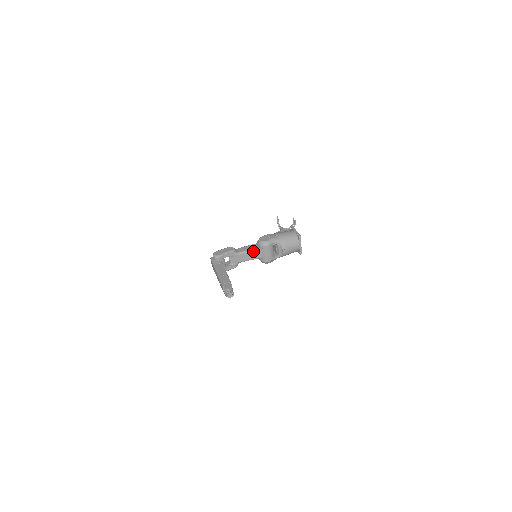
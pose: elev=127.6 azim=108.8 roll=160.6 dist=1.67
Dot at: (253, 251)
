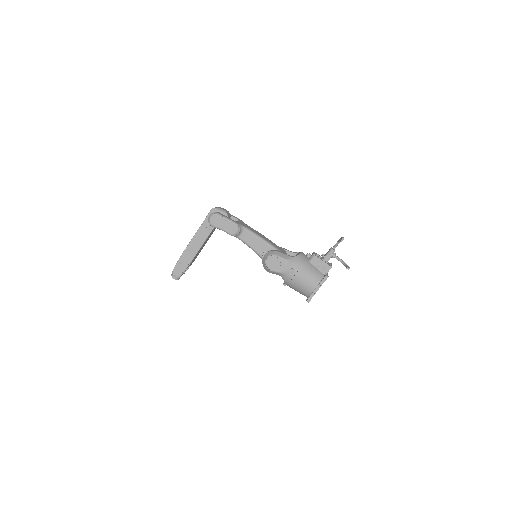
Dot at: (255, 252)
